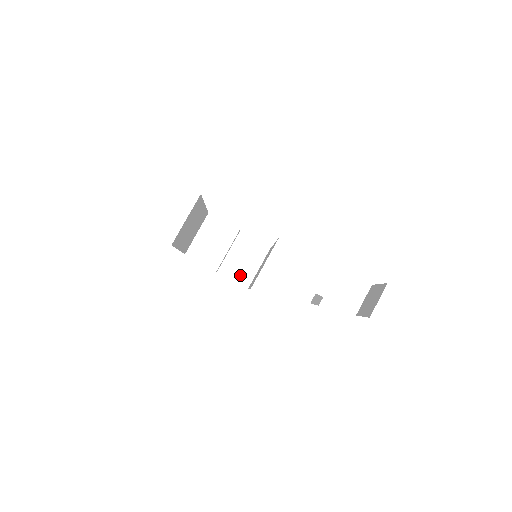
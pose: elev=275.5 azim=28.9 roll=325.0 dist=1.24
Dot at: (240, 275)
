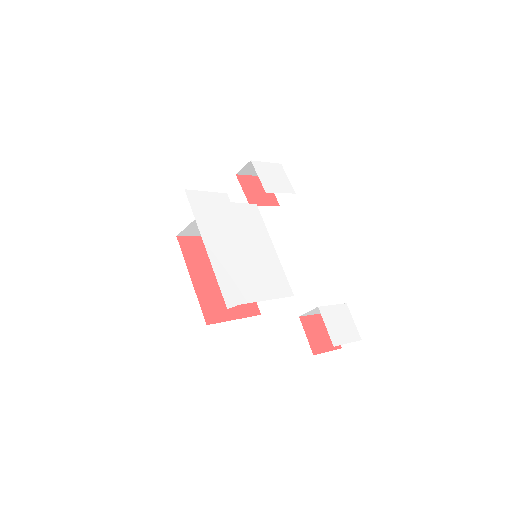
Dot at: occluded
